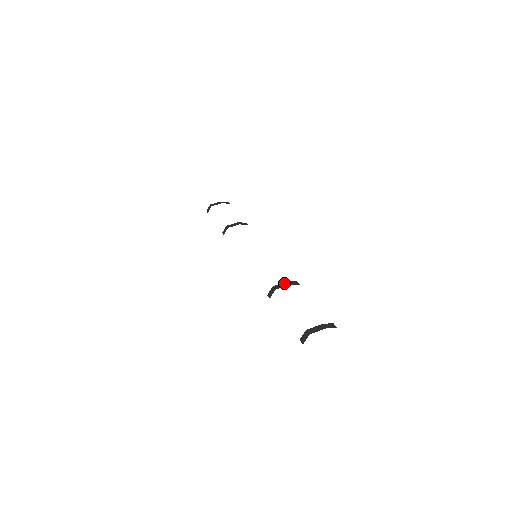
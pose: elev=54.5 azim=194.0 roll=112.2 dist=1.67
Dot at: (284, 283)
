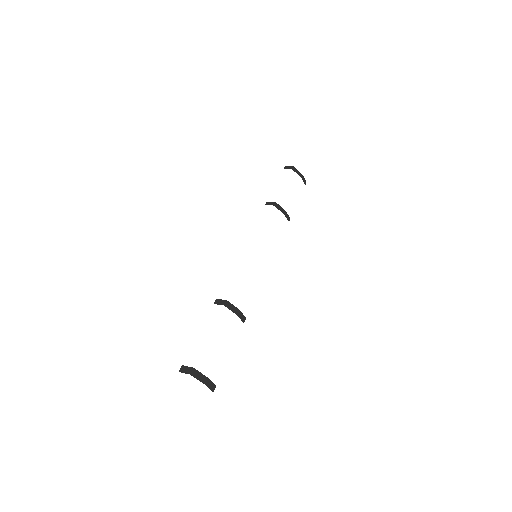
Dot at: (236, 309)
